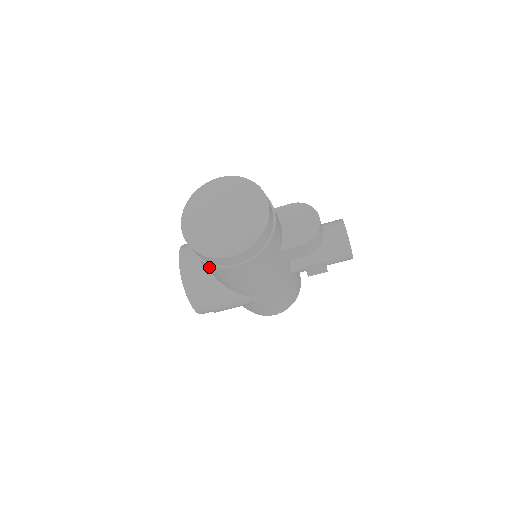
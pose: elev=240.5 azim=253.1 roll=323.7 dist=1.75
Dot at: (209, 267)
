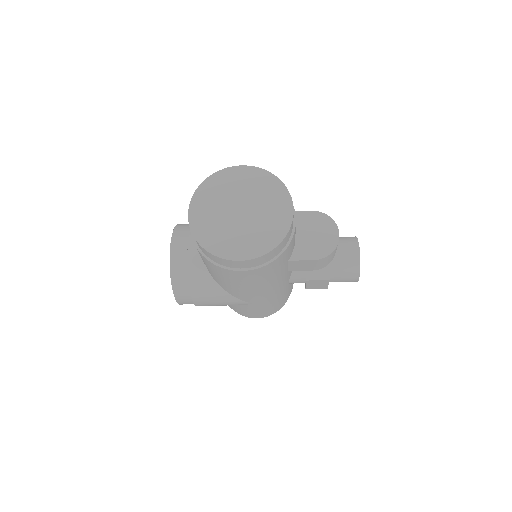
Dot at: (209, 263)
